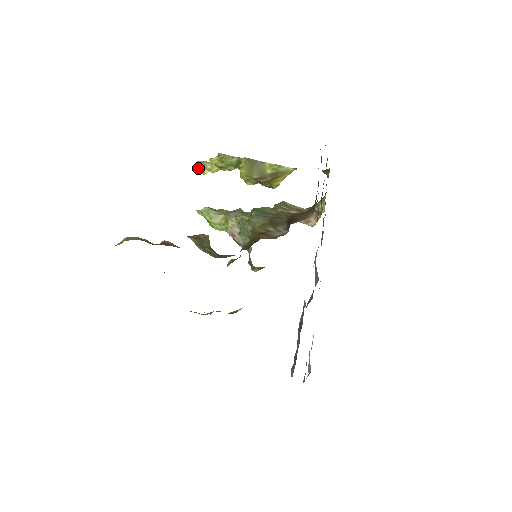
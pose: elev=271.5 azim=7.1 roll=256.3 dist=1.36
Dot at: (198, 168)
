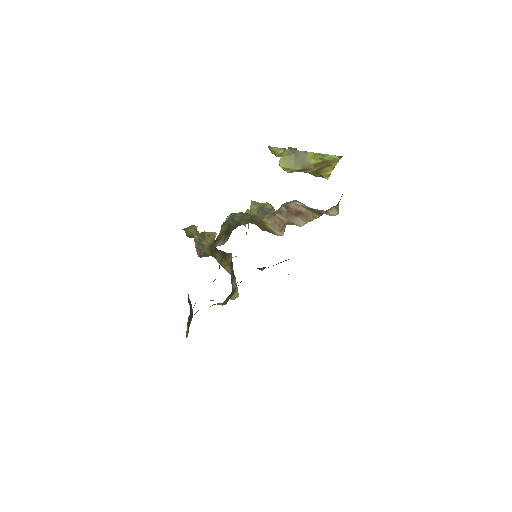
Dot at: occluded
